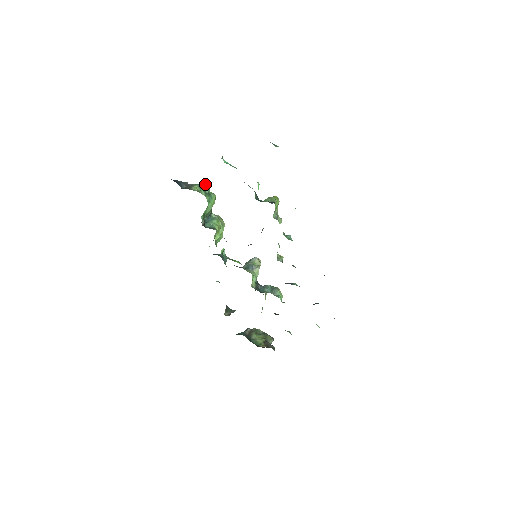
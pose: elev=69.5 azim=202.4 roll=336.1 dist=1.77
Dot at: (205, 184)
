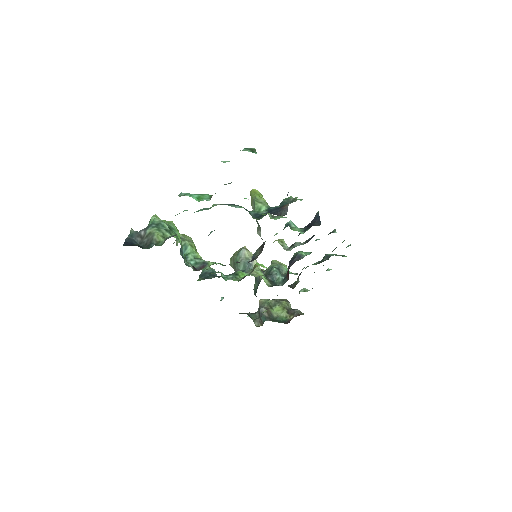
Dot at: (156, 219)
